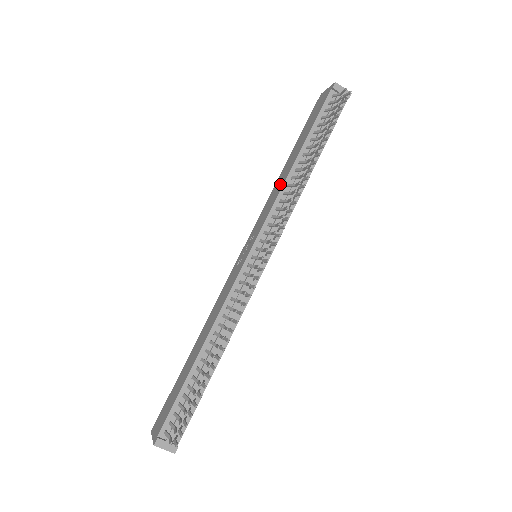
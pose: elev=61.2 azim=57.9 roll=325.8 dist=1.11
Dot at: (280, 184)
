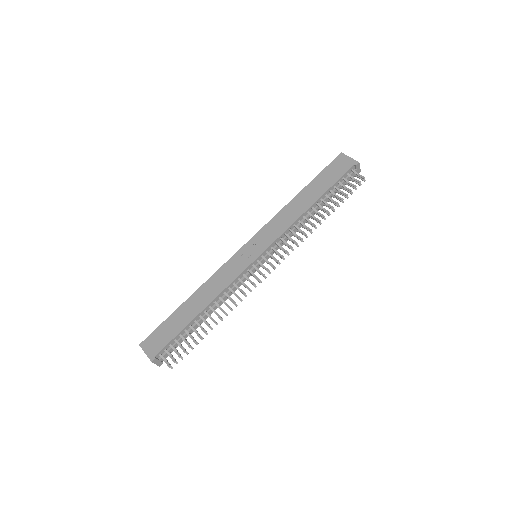
Dot at: (293, 215)
